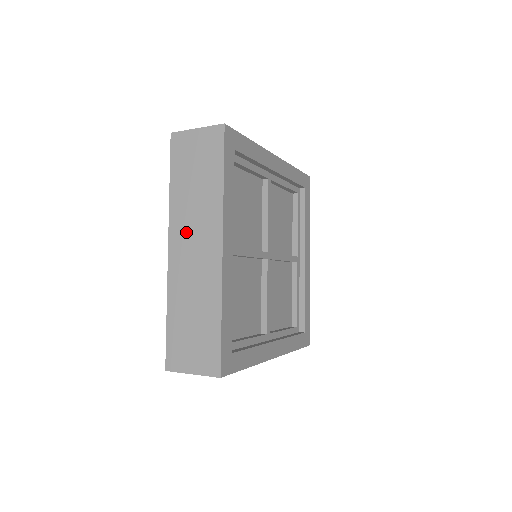
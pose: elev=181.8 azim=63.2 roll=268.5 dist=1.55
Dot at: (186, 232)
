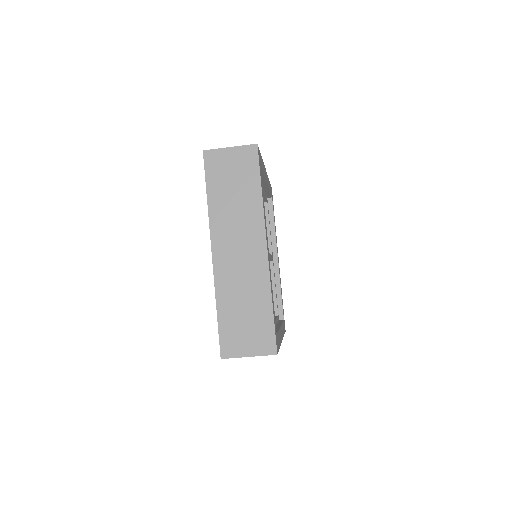
Dot at: occluded
